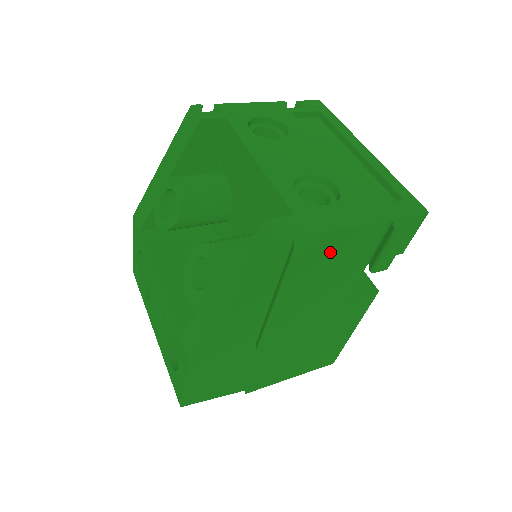
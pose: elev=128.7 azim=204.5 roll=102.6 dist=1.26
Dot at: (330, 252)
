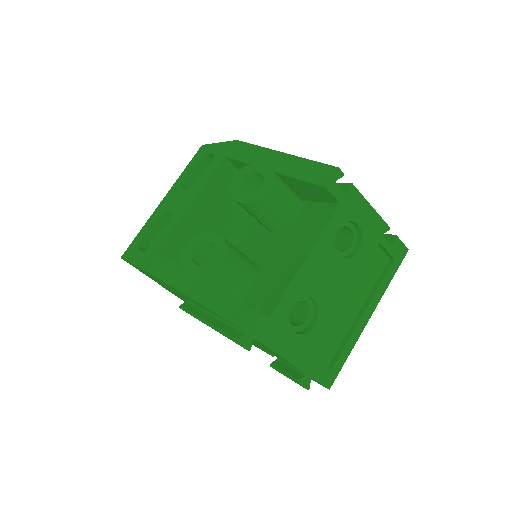
Dot at: occluded
